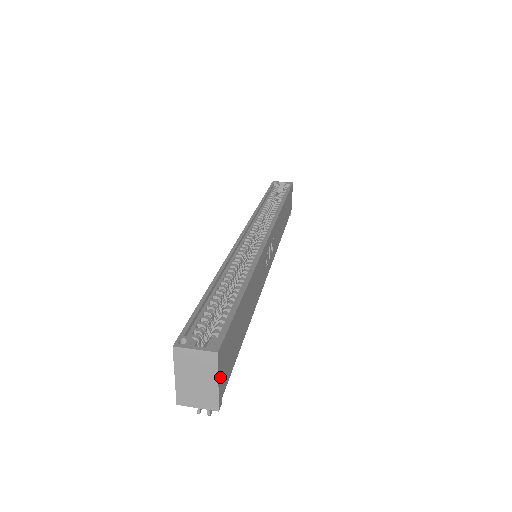
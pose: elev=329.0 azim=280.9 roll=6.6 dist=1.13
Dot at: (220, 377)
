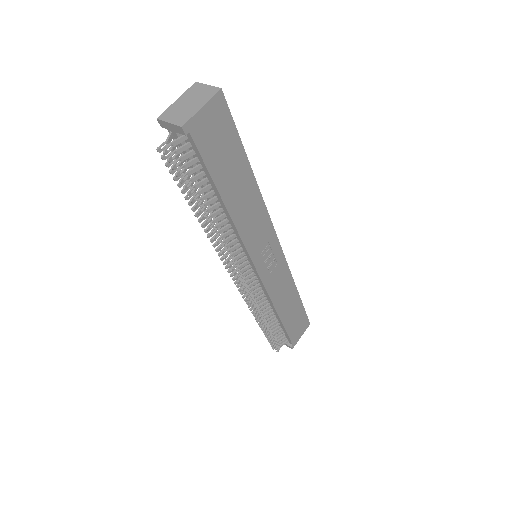
Dot at: (205, 112)
